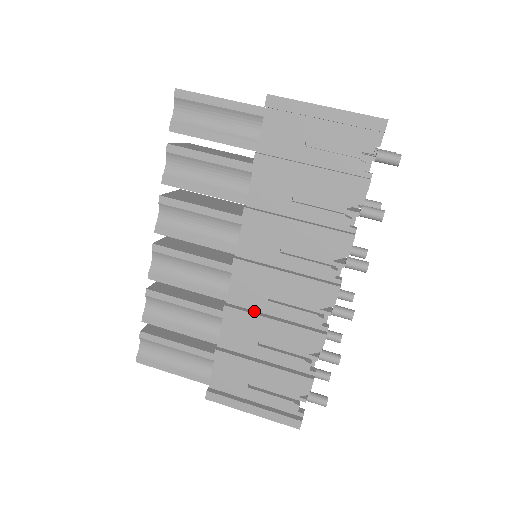
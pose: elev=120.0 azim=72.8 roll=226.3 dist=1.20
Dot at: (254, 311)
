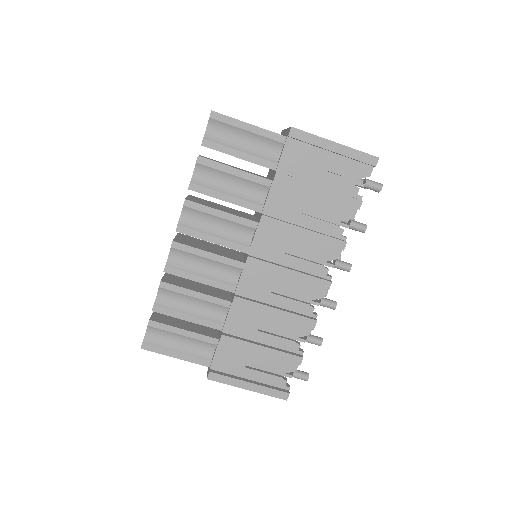
Dot at: (259, 301)
